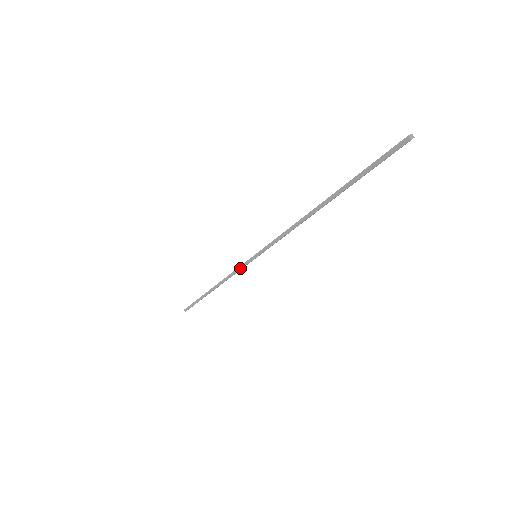
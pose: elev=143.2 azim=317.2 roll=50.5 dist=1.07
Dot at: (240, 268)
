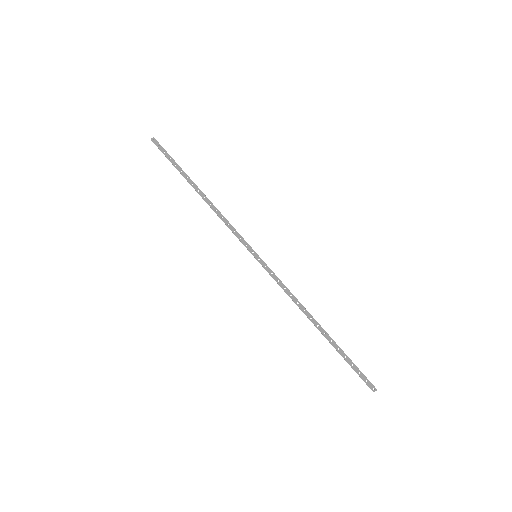
Dot at: (237, 237)
